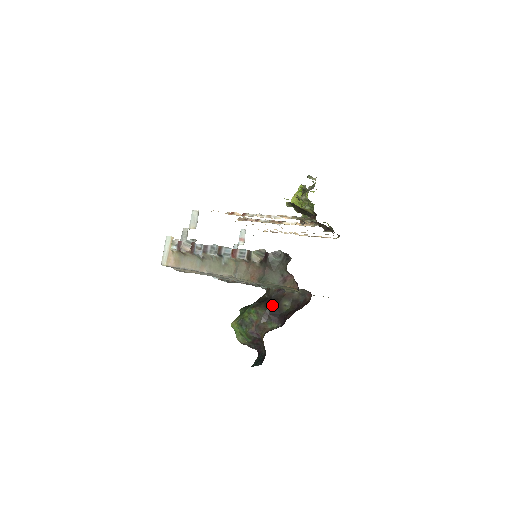
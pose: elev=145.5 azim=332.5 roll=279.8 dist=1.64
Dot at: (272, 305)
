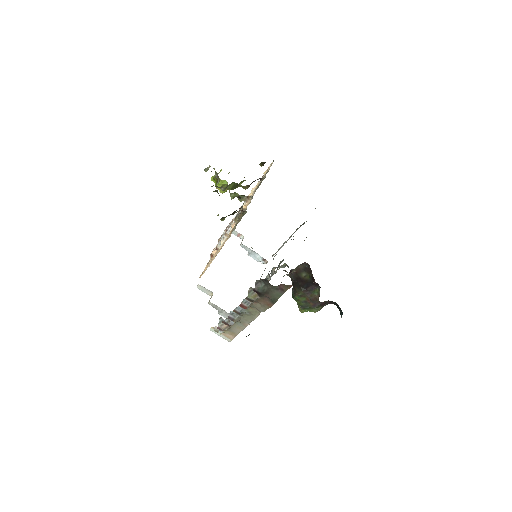
Dot at: (300, 284)
